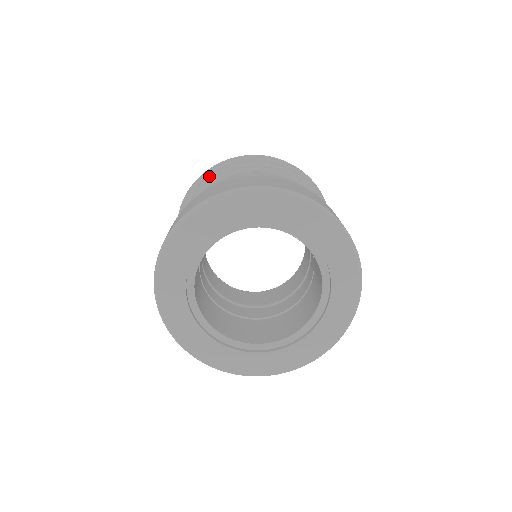
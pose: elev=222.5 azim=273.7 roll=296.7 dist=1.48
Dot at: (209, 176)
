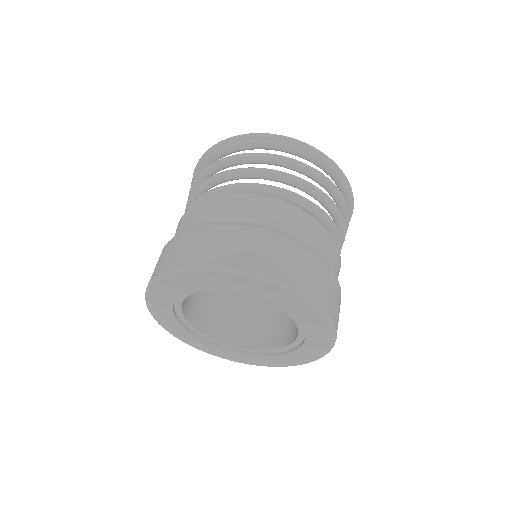
Dot at: occluded
